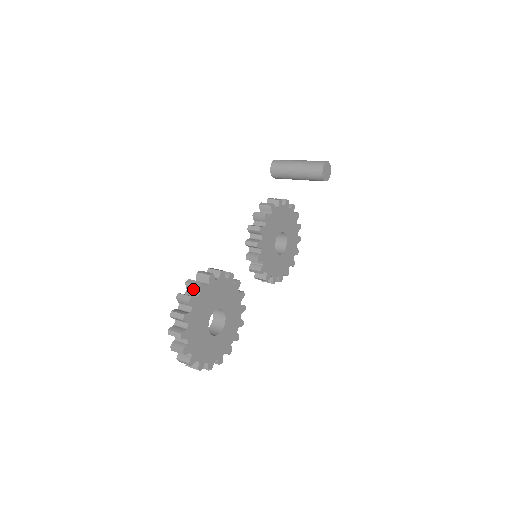
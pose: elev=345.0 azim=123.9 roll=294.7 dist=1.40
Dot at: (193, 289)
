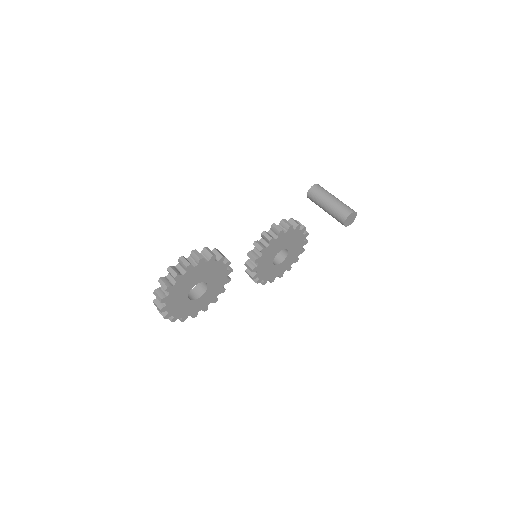
Dot at: (195, 259)
